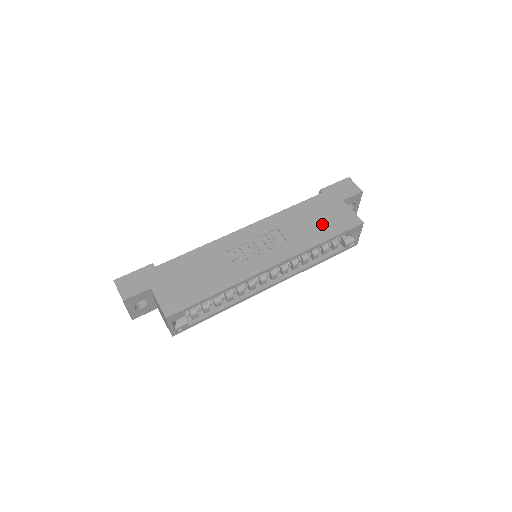
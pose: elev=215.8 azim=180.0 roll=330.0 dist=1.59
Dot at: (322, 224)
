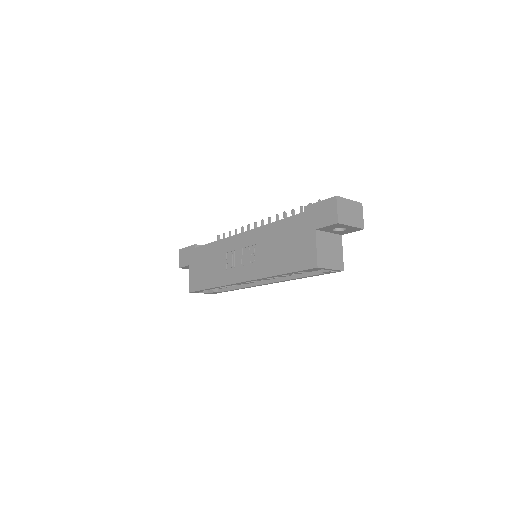
Dot at: (287, 253)
